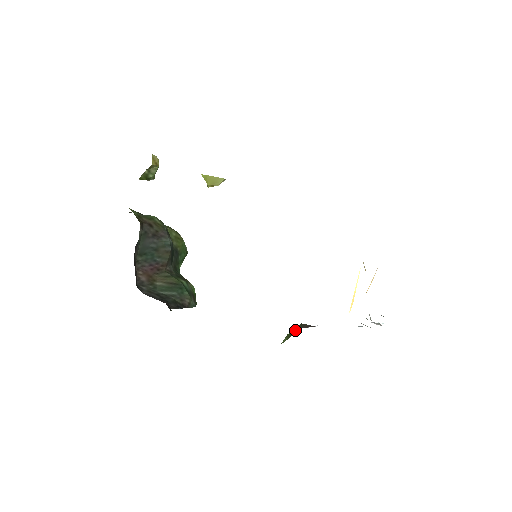
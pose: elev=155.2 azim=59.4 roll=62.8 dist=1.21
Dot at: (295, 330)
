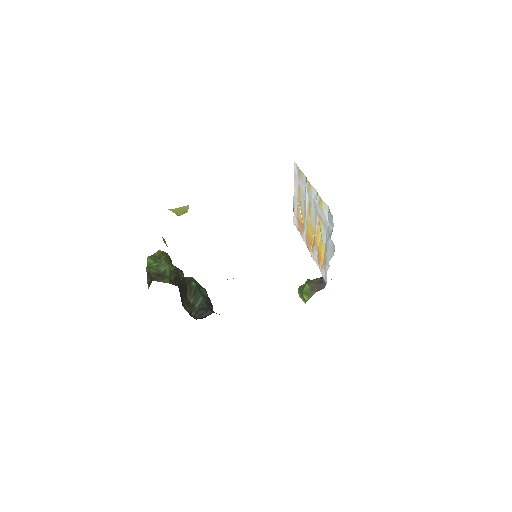
Dot at: (308, 290)
